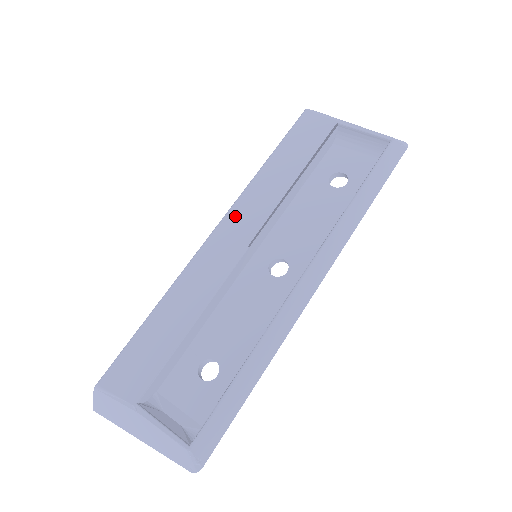
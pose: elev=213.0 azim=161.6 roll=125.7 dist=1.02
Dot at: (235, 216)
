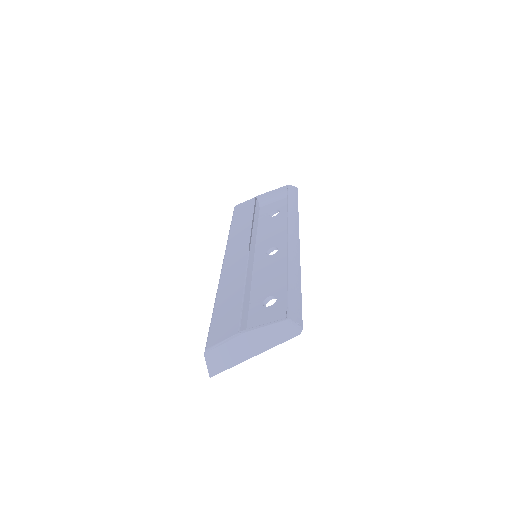
Dot at: (231, 250)
